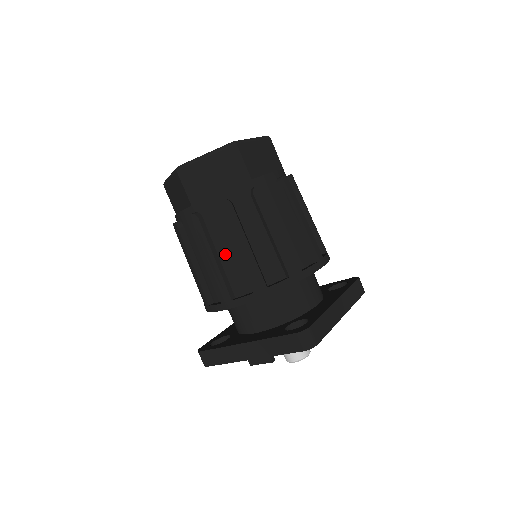
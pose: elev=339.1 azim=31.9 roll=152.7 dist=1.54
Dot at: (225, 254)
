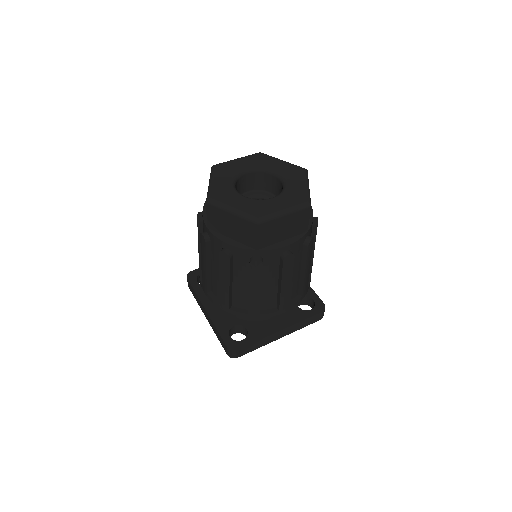
Dot at: (215, 271)
